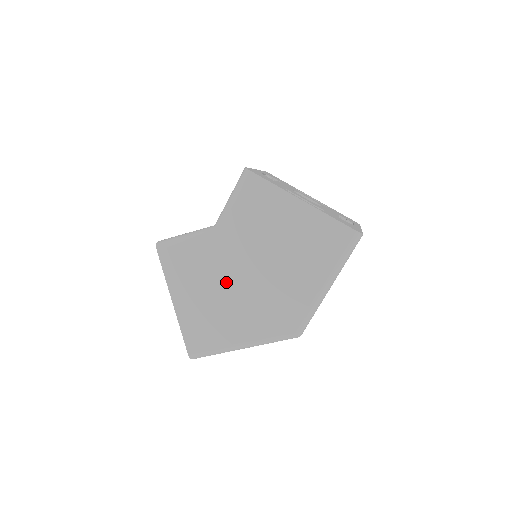
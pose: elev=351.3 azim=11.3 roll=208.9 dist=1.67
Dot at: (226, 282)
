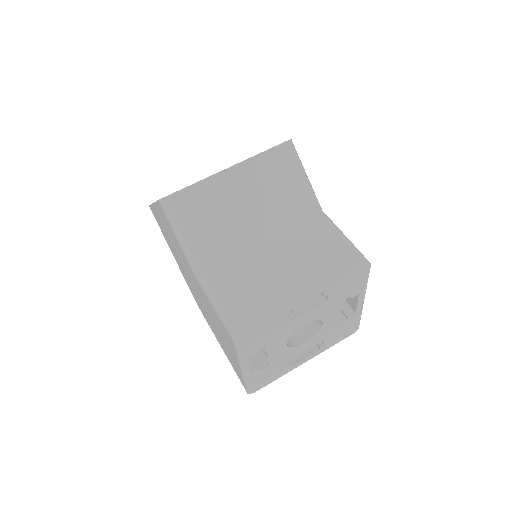
Dot at: (183, 265)
